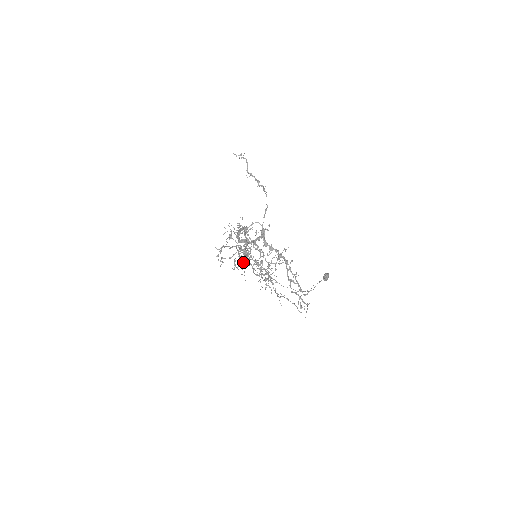
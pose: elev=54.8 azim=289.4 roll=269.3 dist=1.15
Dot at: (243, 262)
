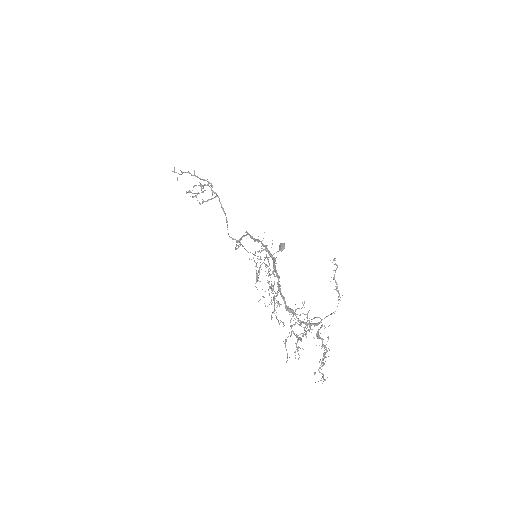
Dot at: occluded
